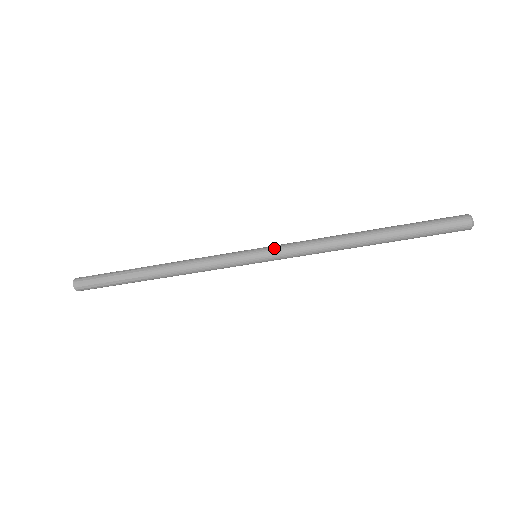
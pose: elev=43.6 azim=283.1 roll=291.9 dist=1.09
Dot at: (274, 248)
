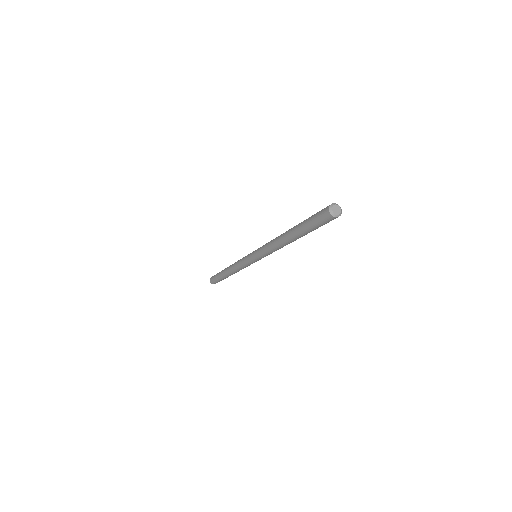
Dot at: (256, 251)
